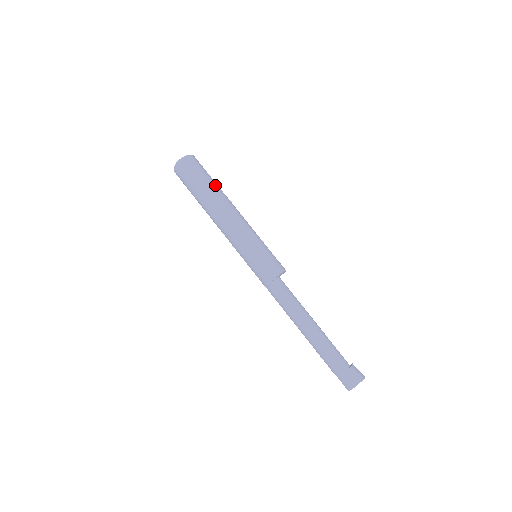
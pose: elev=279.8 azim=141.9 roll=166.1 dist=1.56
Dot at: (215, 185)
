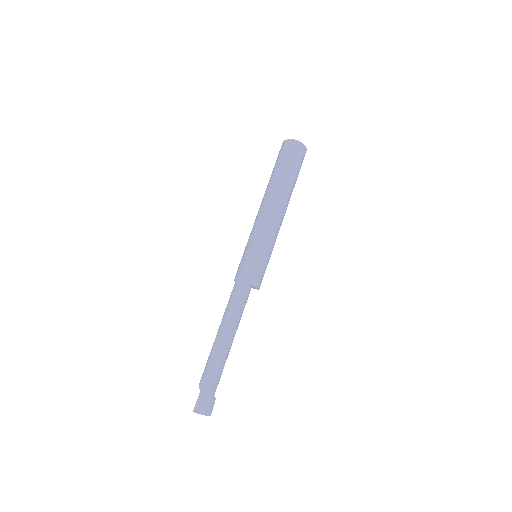
Dot at: occluded
